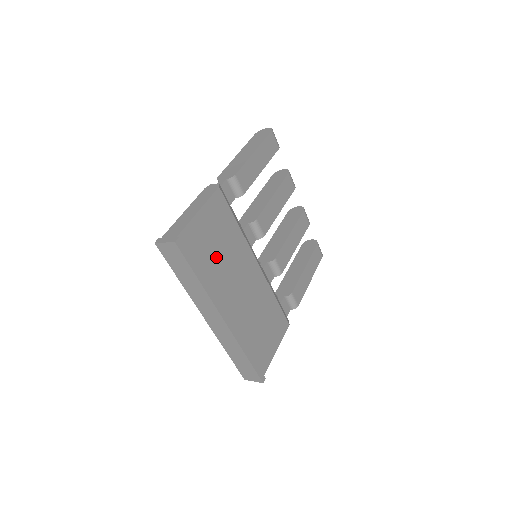
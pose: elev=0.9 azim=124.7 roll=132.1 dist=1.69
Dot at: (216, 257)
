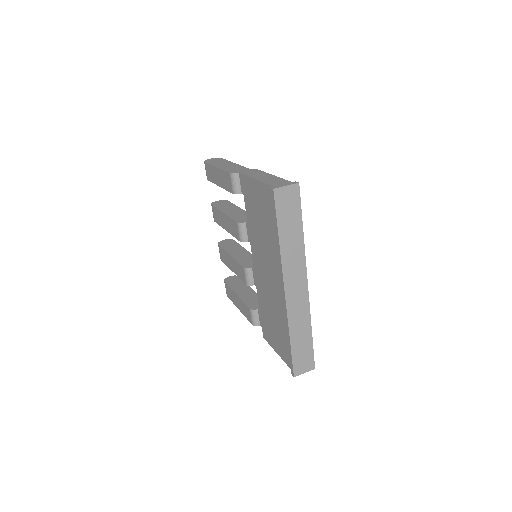
Dot at: occluded
